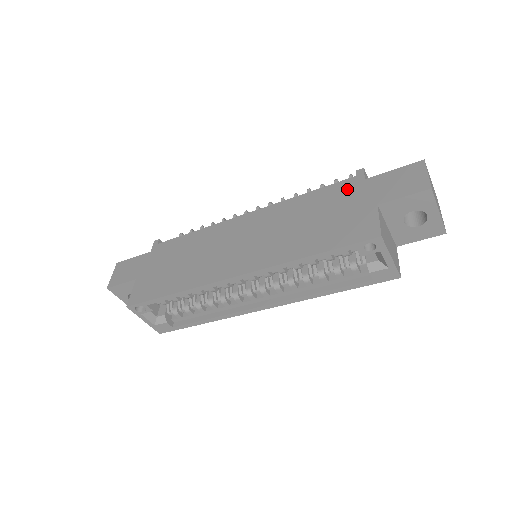
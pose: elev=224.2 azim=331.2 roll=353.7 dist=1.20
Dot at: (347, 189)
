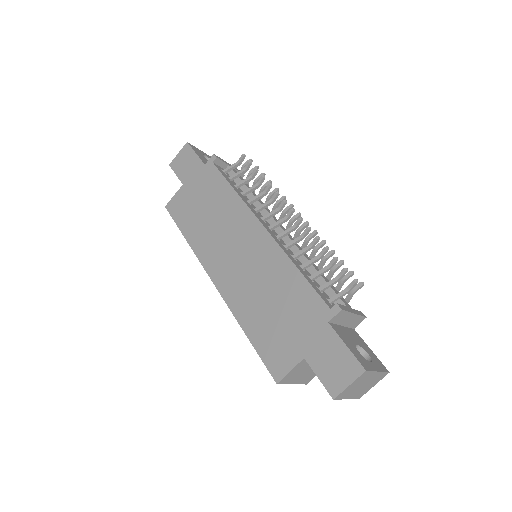
Dot at: (313, 312)
